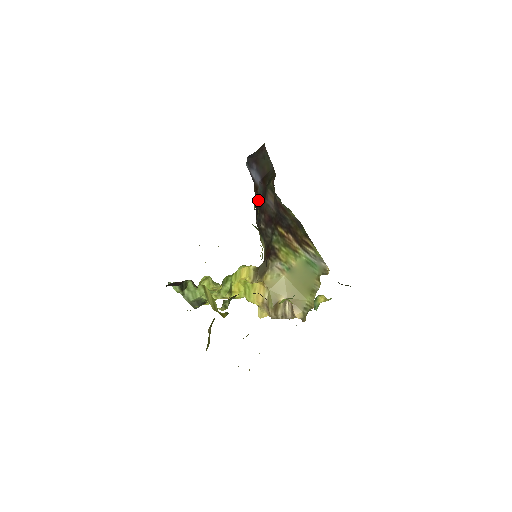
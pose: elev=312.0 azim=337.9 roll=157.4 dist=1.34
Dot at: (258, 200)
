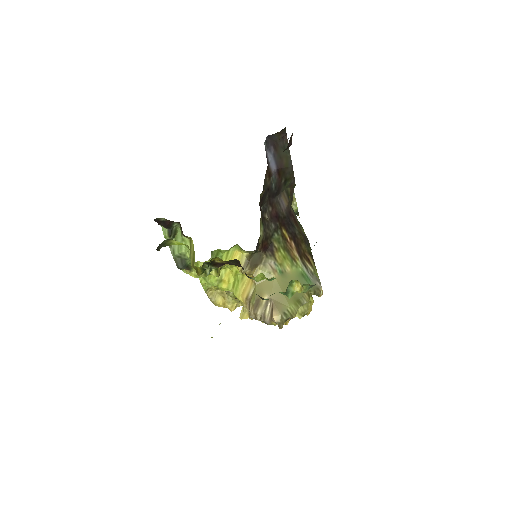
Dot at: (269, 188)
